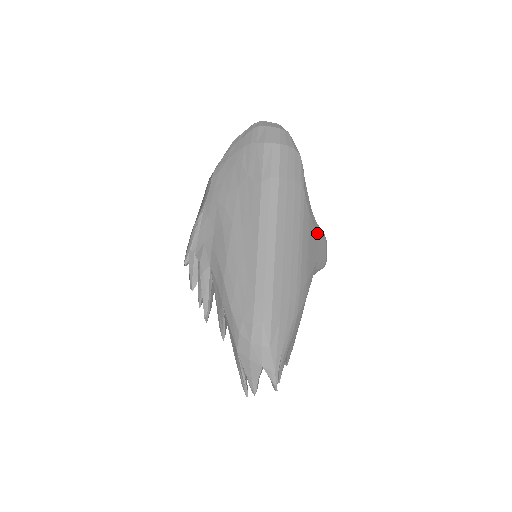
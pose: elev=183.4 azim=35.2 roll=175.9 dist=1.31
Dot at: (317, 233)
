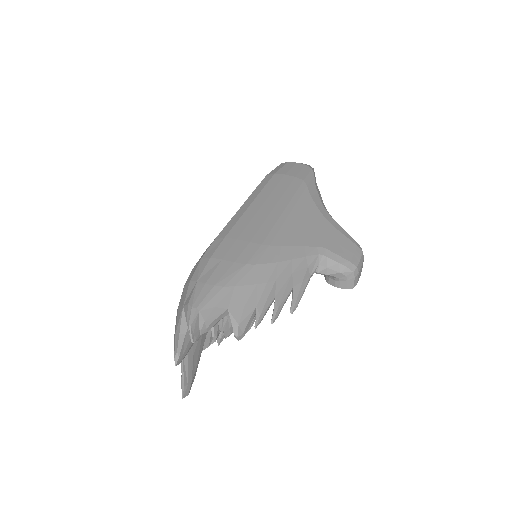
Dot at: (331, 226)
